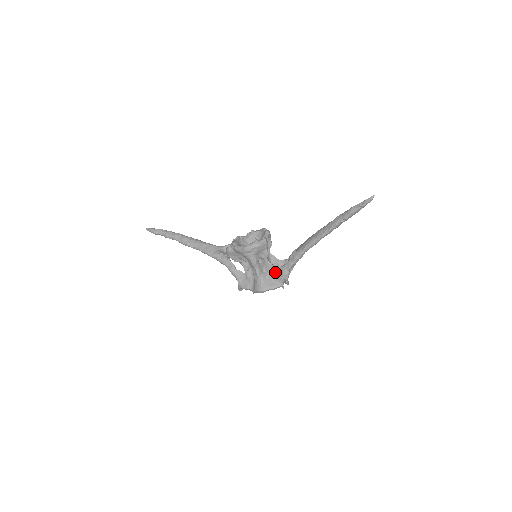
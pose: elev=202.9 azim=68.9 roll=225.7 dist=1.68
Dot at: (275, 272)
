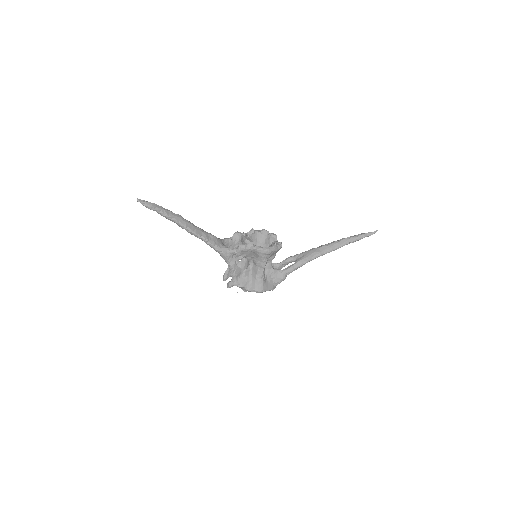
Dot at: (275, 275)
